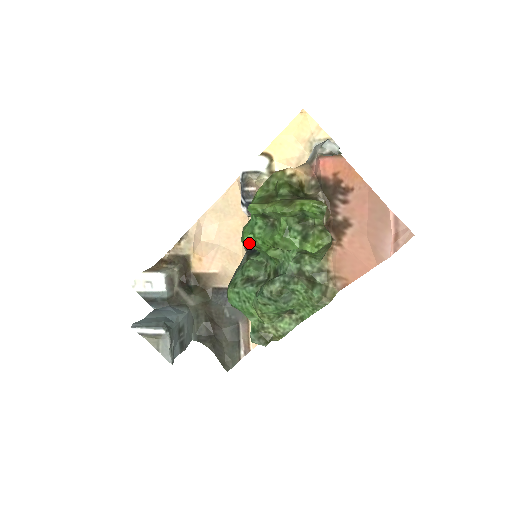
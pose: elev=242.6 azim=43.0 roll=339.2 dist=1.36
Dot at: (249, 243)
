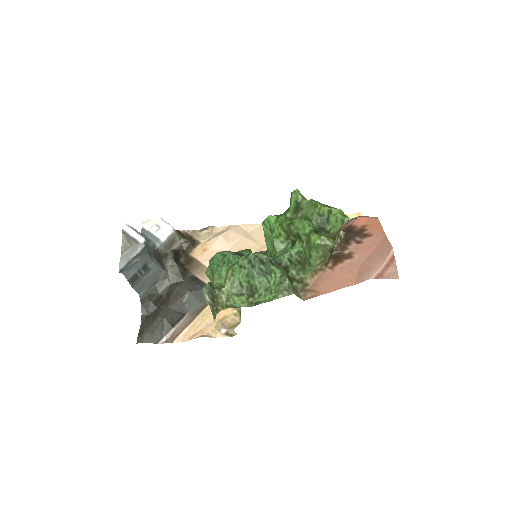
Dot at: (269, 223)
